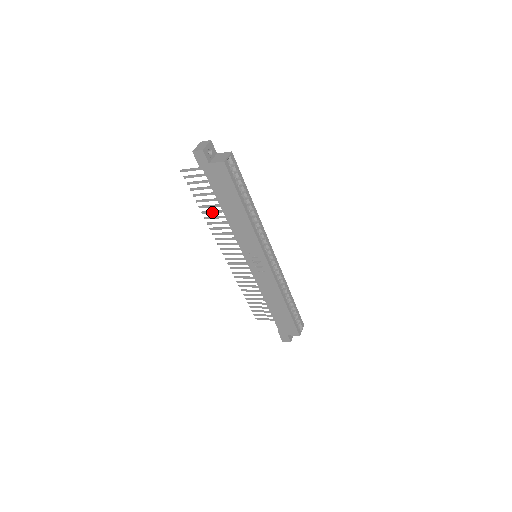
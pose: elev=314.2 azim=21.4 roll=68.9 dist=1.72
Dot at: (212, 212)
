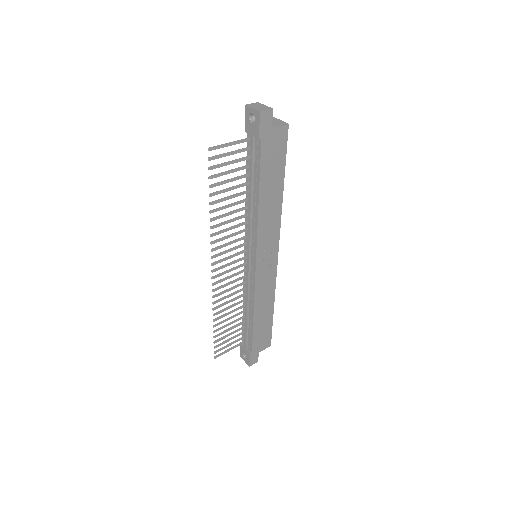
Dot at: (225, 207)
